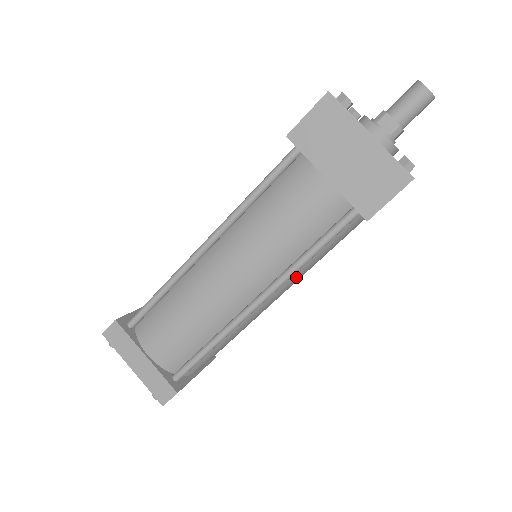
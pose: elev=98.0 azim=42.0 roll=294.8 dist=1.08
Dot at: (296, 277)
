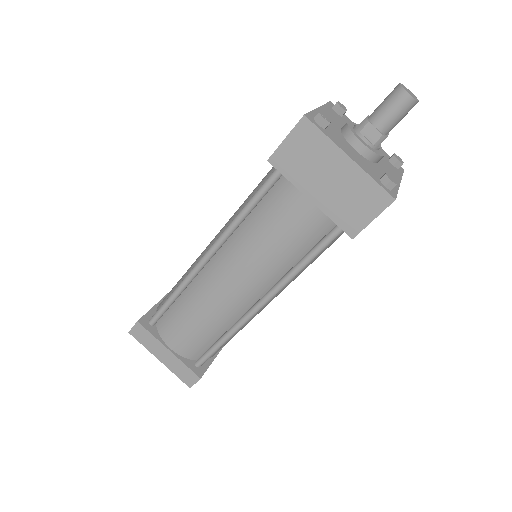
Dot at: (294, 278)
